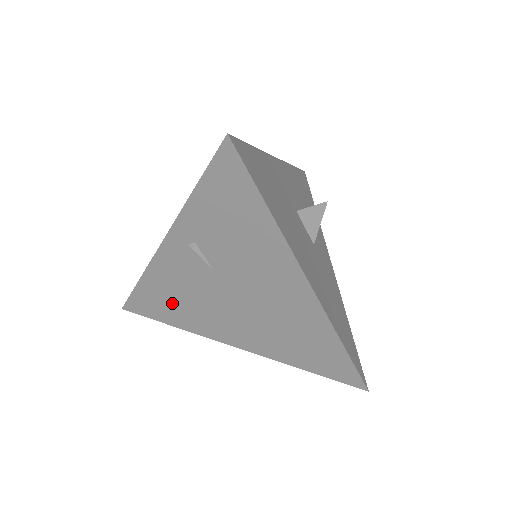
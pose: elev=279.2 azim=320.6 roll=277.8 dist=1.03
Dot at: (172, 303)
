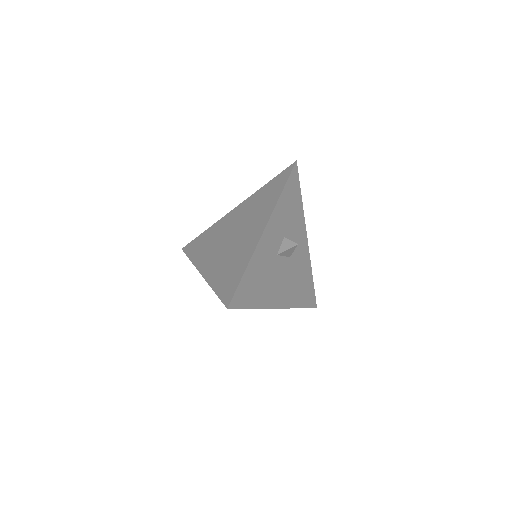
Dot at: occluded
